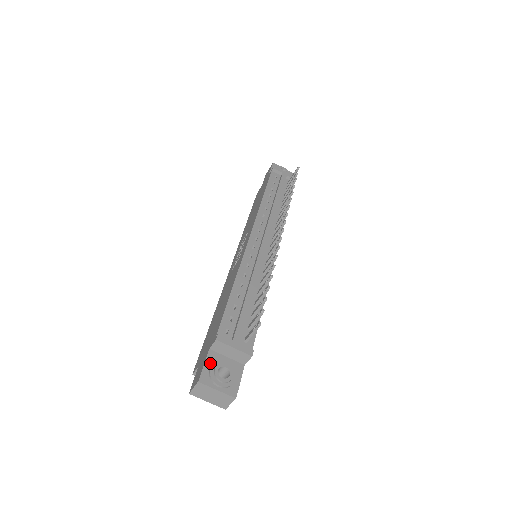
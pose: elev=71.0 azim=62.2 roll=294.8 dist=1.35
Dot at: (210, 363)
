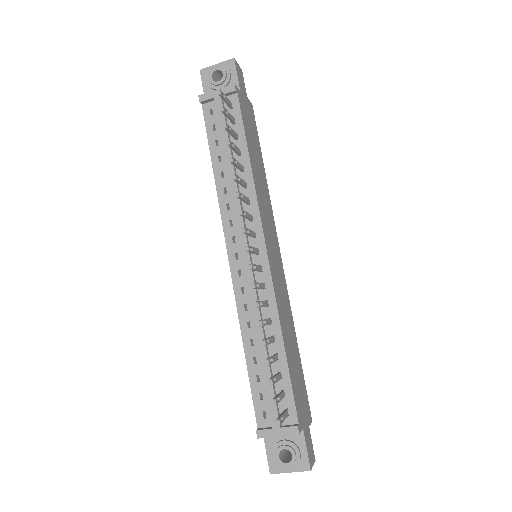
Dot at: (271, 448)
